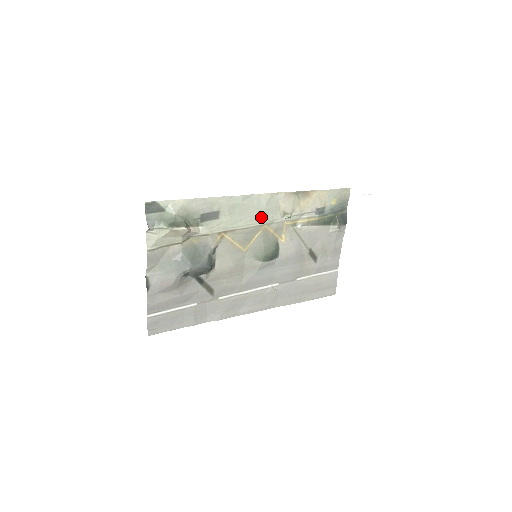
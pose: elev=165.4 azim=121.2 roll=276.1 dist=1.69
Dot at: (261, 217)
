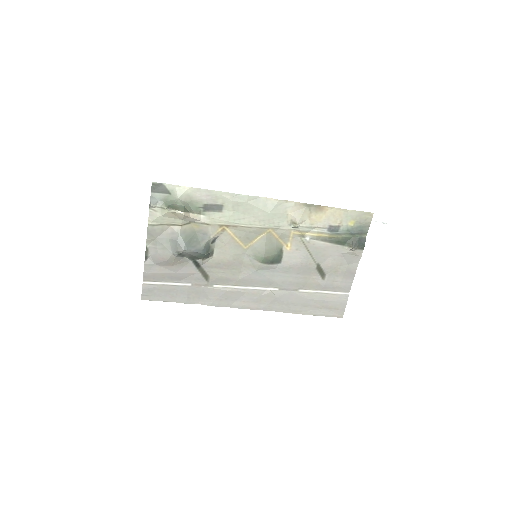
Dot at: (266, 220)
